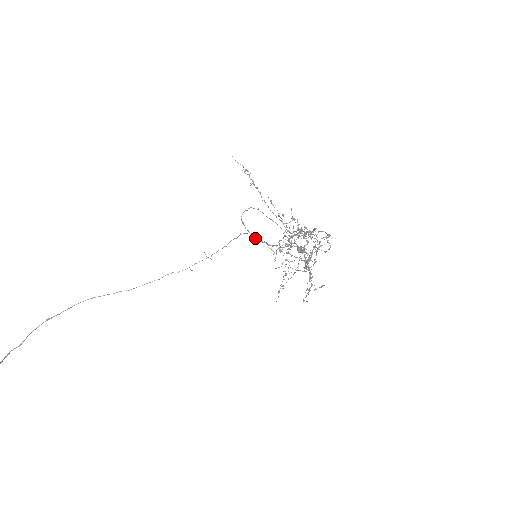
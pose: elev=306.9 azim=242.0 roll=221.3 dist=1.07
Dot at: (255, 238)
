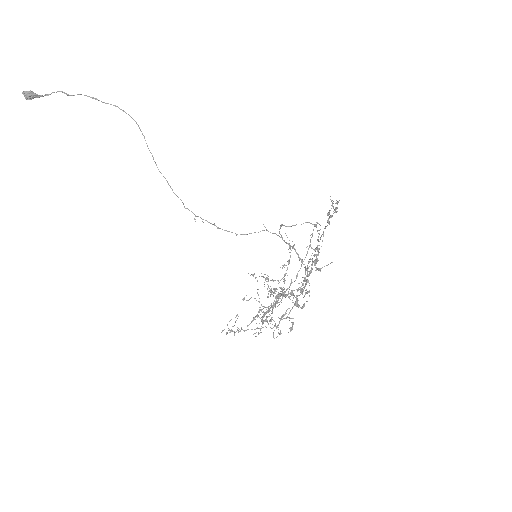
Dot at: (282, 238)
